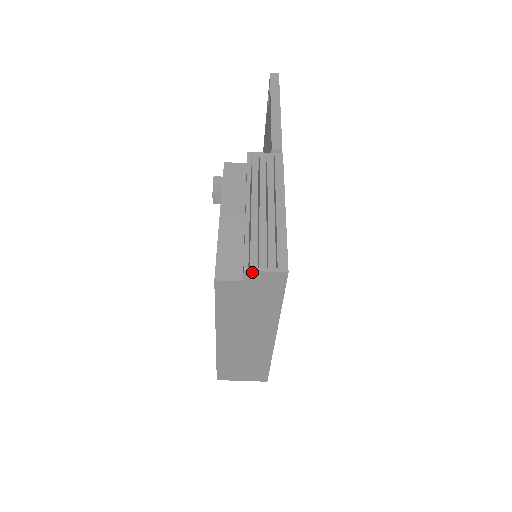
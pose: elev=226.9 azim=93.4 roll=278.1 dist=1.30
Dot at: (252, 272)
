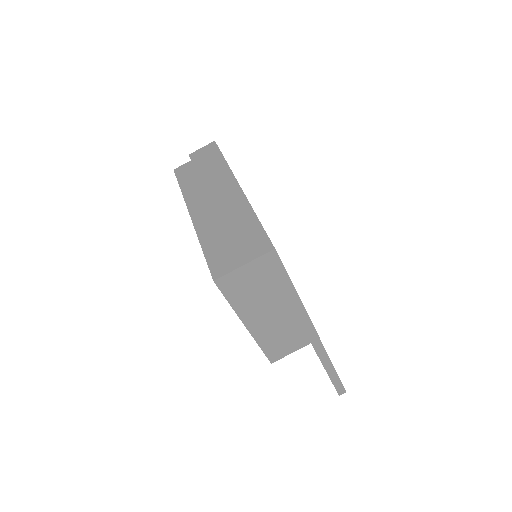
Dot at: (194, 153)
